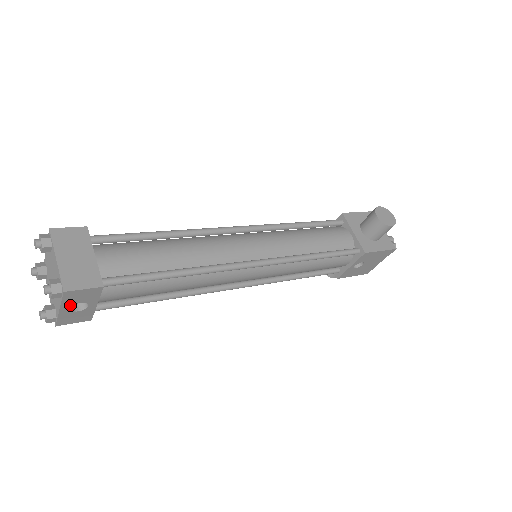
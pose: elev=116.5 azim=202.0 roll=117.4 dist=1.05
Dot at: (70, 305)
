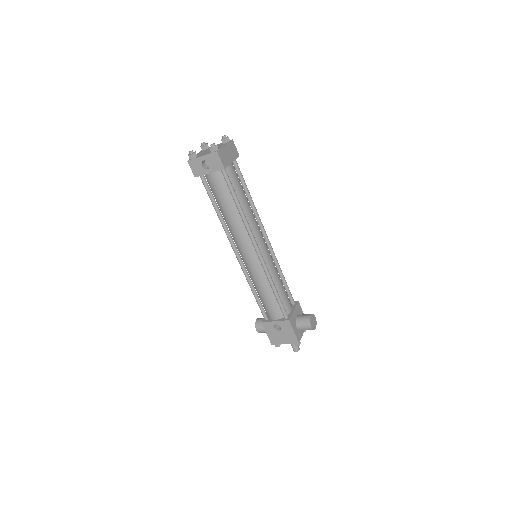
Dot at: (207, 160)
